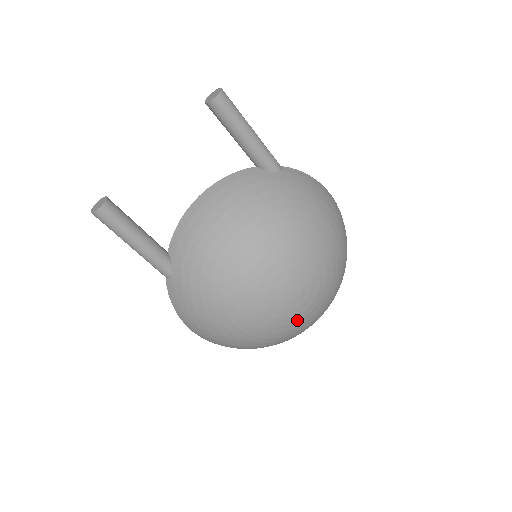
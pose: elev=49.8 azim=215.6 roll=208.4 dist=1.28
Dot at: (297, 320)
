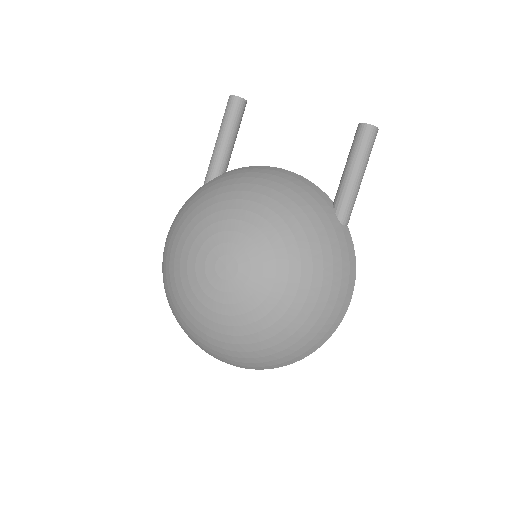
Dot at: (203, 301)
